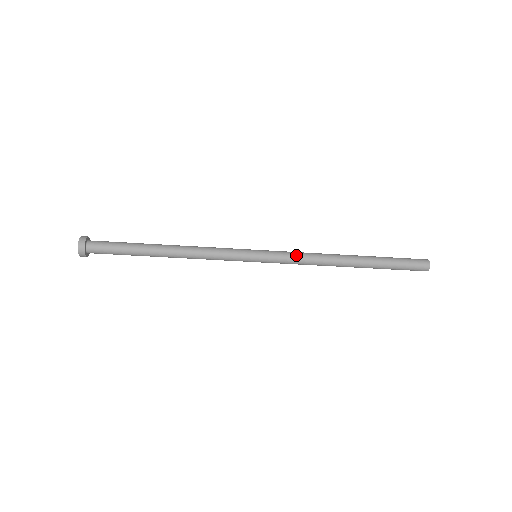
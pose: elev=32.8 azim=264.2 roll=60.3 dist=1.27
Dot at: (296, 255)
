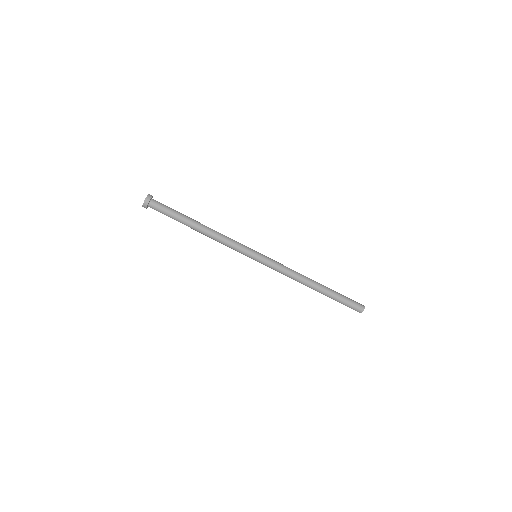
Dot at: (282, 267)
